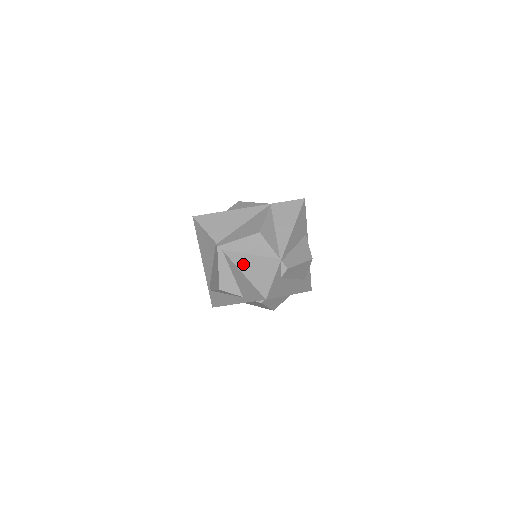
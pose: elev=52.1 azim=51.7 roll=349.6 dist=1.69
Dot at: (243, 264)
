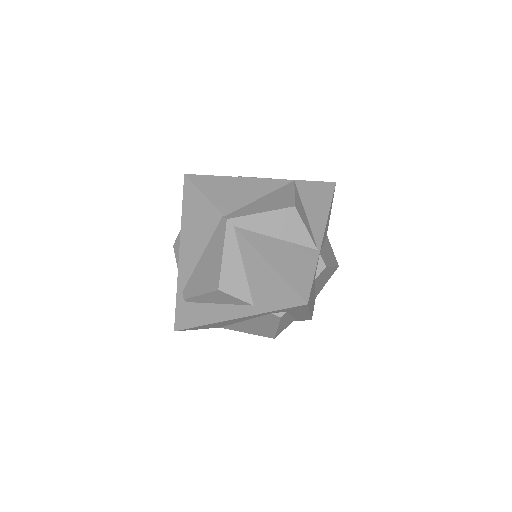
Dot at: (267, 250)
